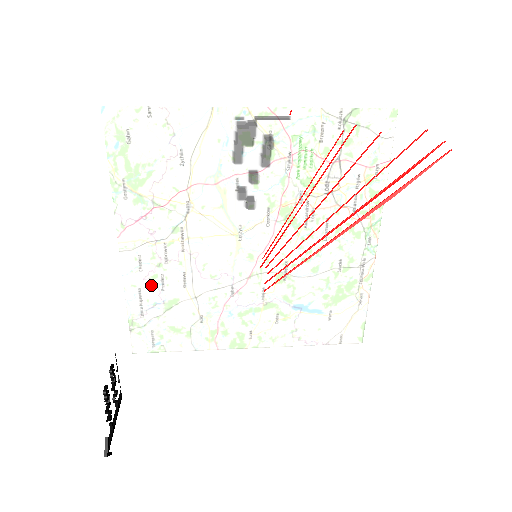
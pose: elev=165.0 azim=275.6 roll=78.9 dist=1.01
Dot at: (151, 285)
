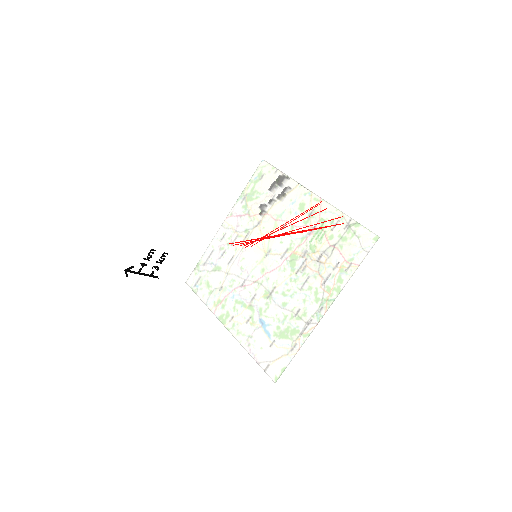
Dot at: (207, 228)
